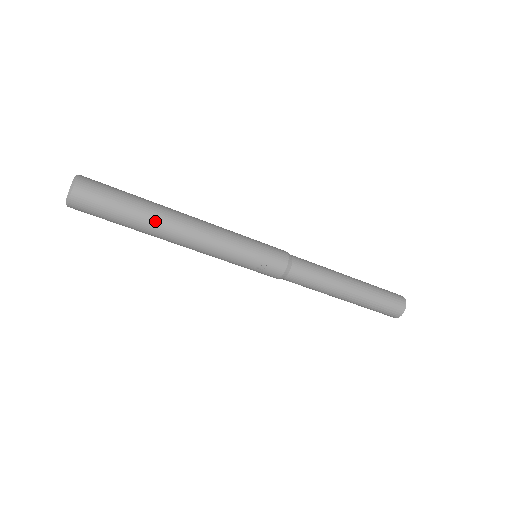
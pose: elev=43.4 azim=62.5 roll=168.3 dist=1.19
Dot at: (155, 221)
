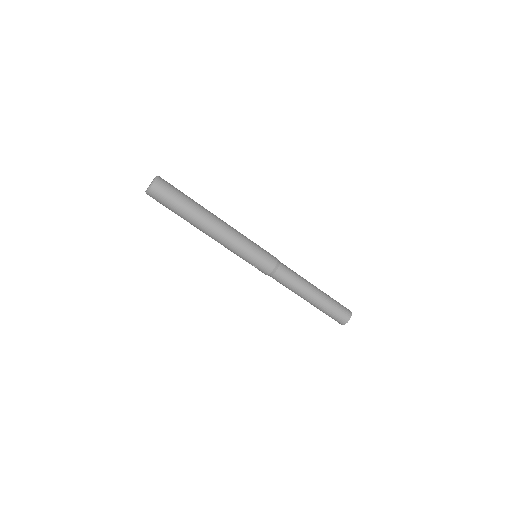
Dot at: (195, 220)
